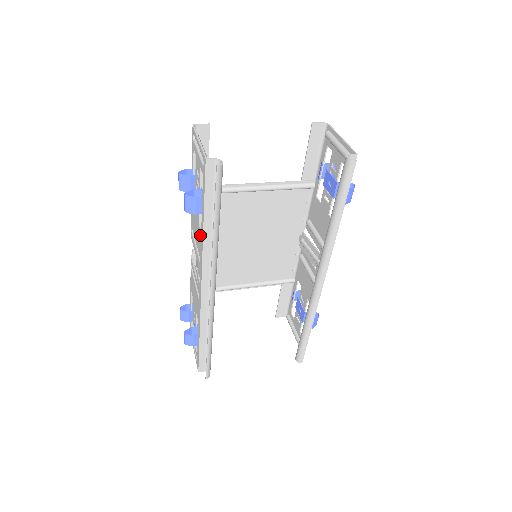
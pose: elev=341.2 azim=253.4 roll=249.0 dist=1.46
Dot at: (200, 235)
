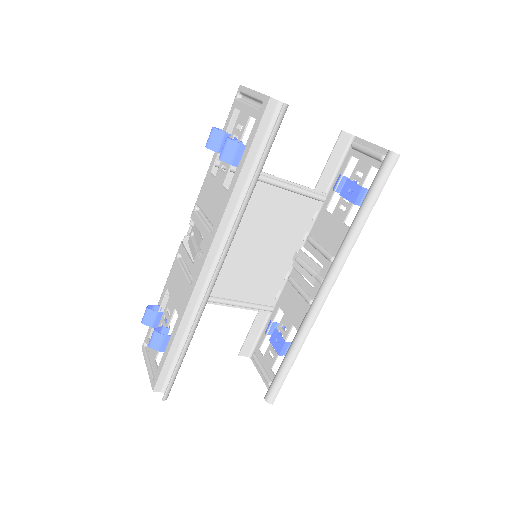
Dot at: (223, 196)
